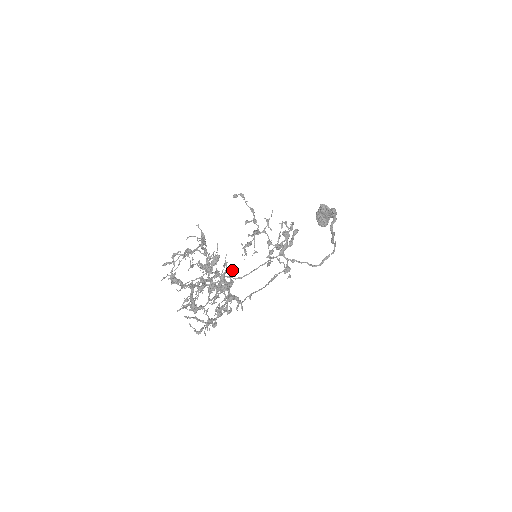
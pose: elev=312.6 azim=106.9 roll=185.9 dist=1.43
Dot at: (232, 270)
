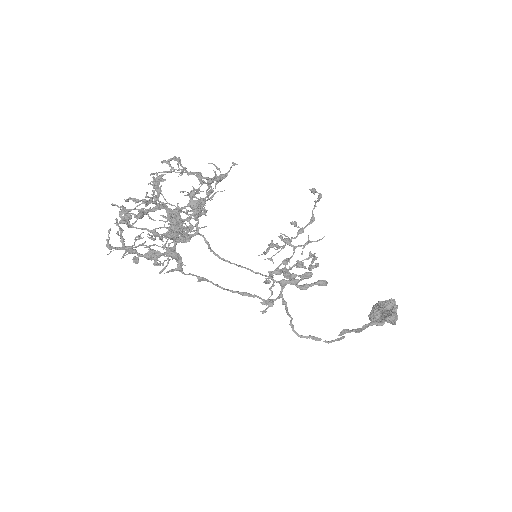
Dot at: occluded
